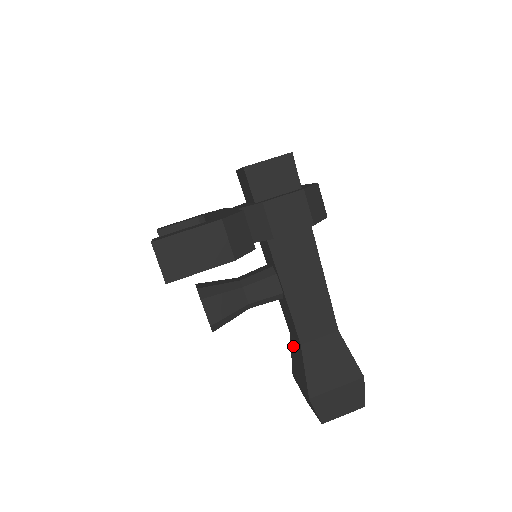
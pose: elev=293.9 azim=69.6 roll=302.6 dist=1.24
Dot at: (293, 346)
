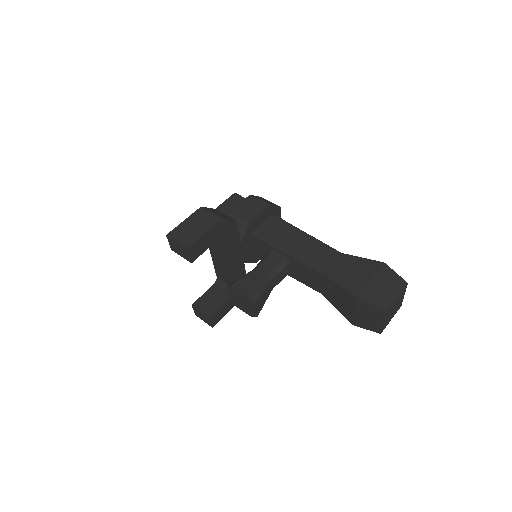
Dot at: (328, 296)
